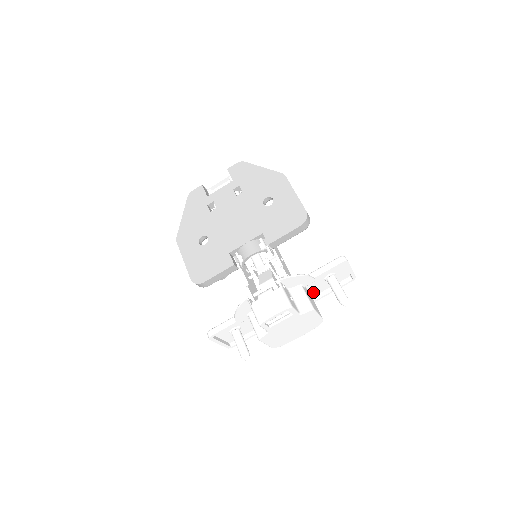
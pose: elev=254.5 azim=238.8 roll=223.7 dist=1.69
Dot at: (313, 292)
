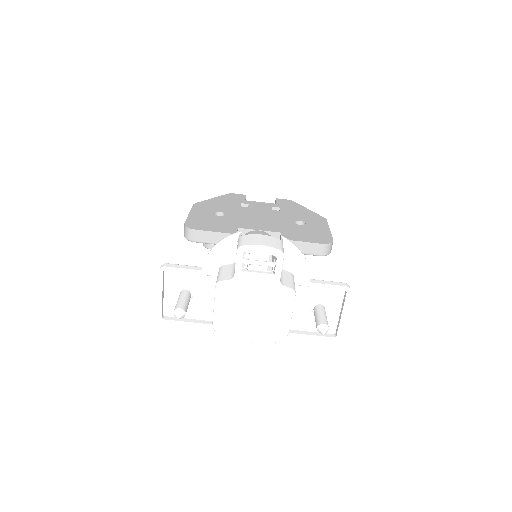
Dot at: occluded
